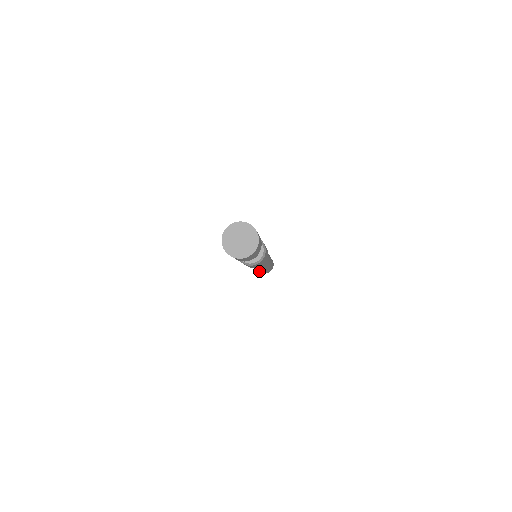
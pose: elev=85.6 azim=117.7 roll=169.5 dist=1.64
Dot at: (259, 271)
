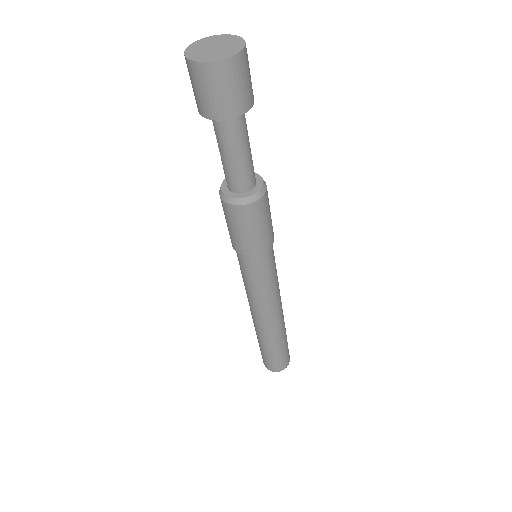
Dot at: (265, 339)
